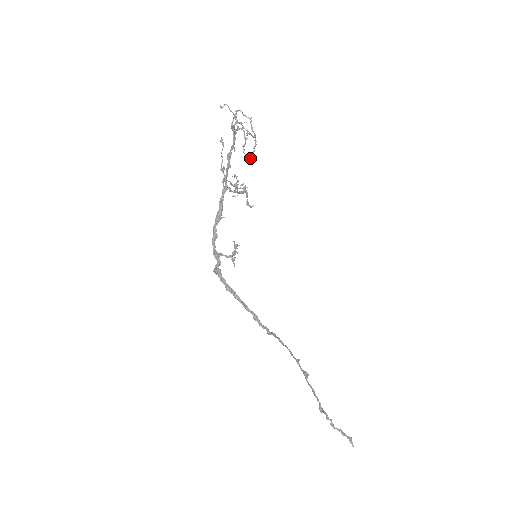
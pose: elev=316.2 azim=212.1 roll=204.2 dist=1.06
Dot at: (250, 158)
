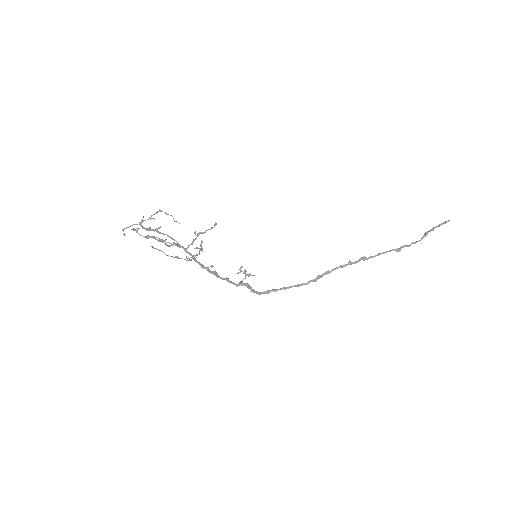
Dot at: occluded
